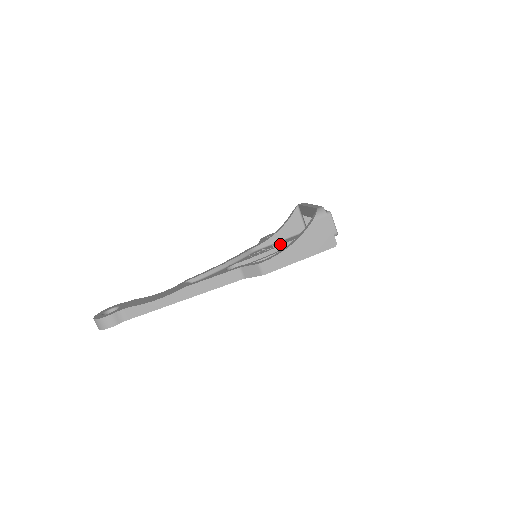
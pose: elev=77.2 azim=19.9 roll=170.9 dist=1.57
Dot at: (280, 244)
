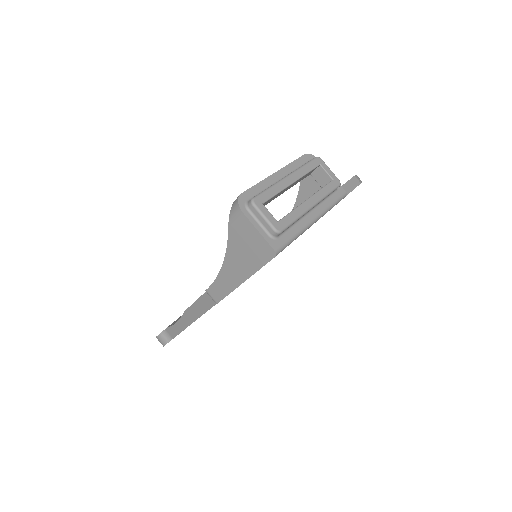
Dot at: occluded
